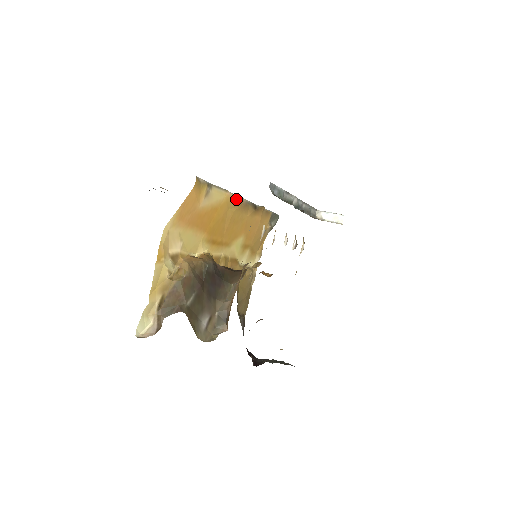
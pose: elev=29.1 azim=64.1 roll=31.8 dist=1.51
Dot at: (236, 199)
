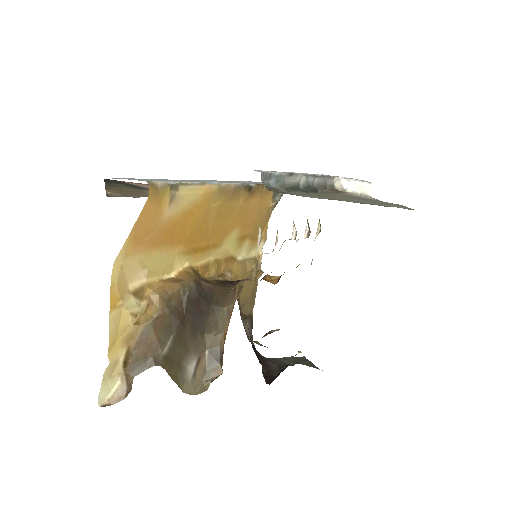
Dot at: (219, 189)
